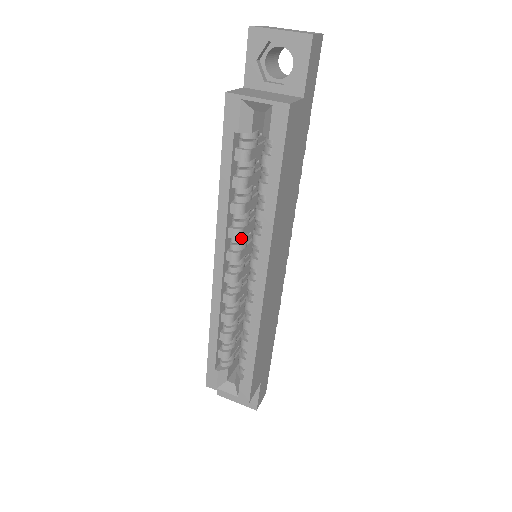
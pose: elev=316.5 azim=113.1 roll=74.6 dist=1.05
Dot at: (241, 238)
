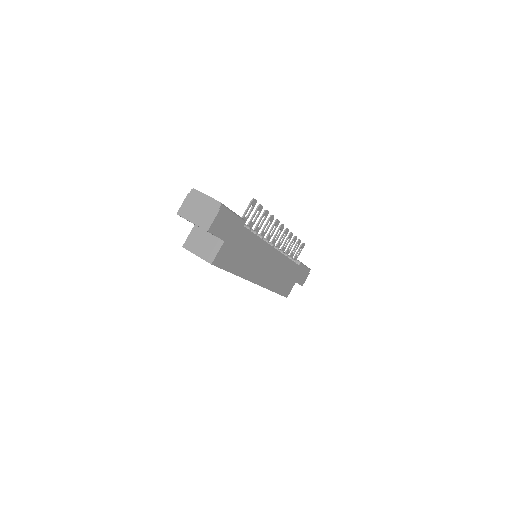
Dot at: occluded
